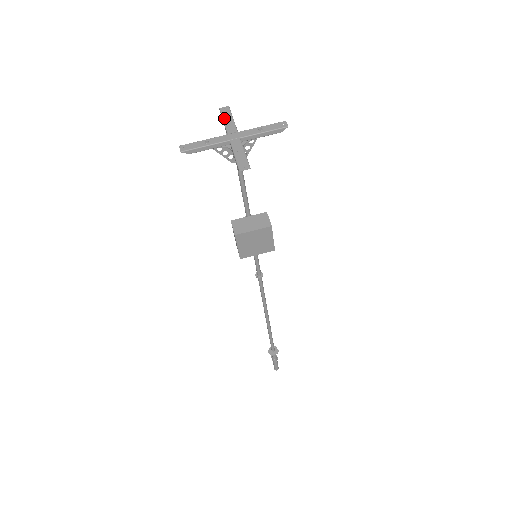
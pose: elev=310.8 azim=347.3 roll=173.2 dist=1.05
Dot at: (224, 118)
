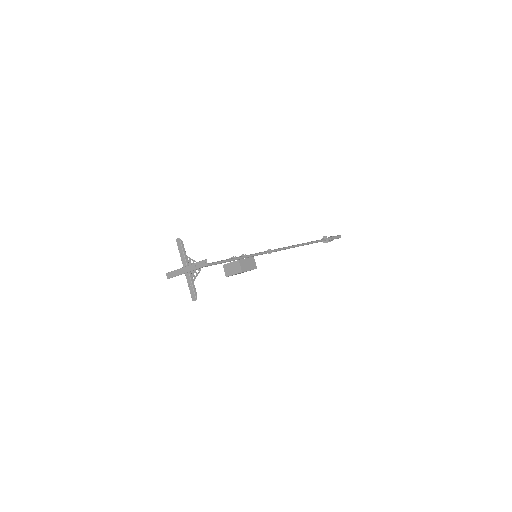
Dot at: (179, 251)
